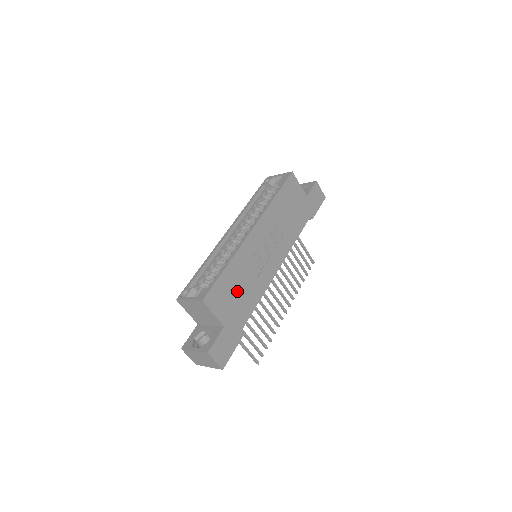
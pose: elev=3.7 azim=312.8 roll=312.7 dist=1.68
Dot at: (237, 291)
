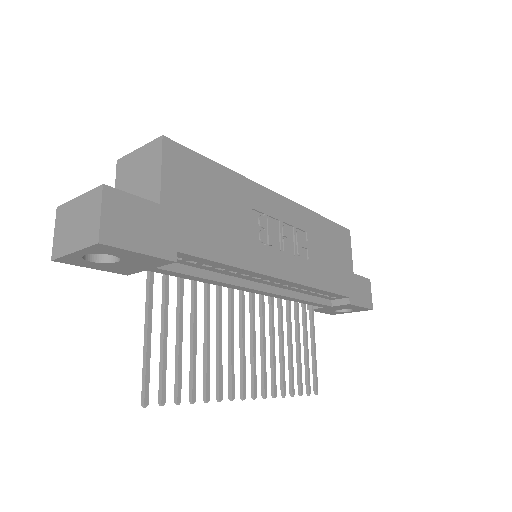
Dot at: (214, 206)
